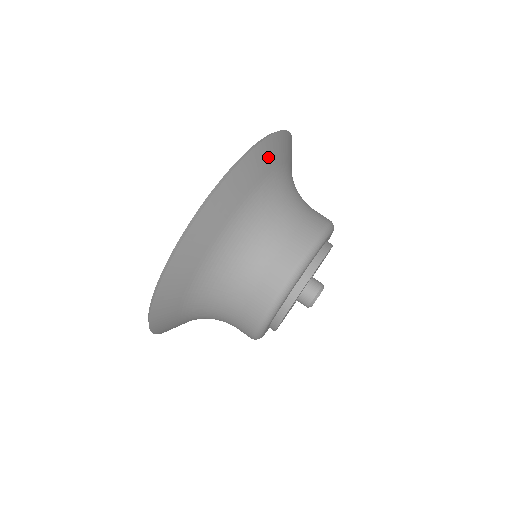
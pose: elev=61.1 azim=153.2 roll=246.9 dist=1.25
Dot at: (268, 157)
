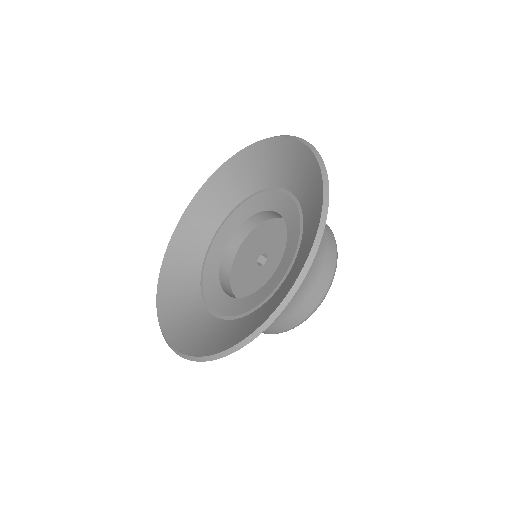
Dot at: occluded
